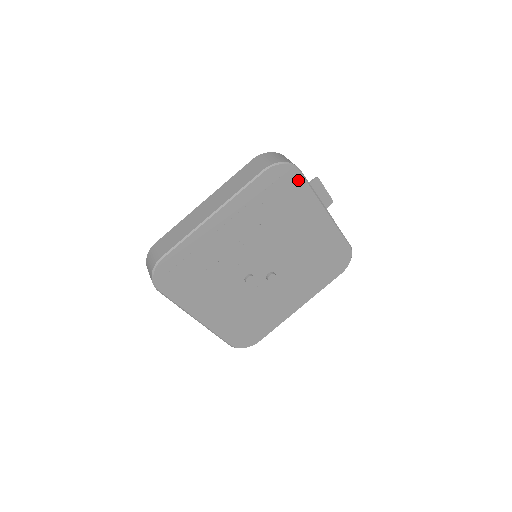
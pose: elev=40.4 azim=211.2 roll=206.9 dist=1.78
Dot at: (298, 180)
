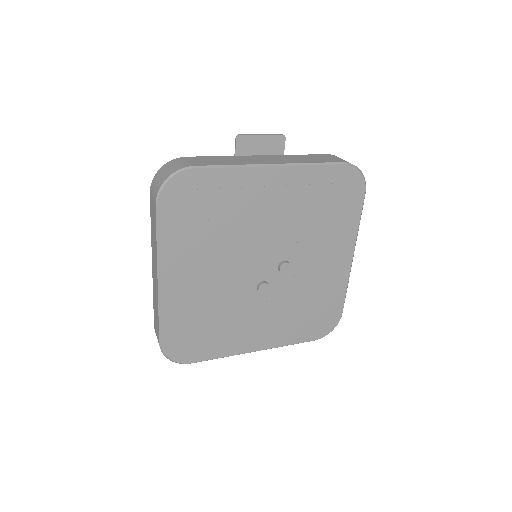
Dot at: (202, 176)
